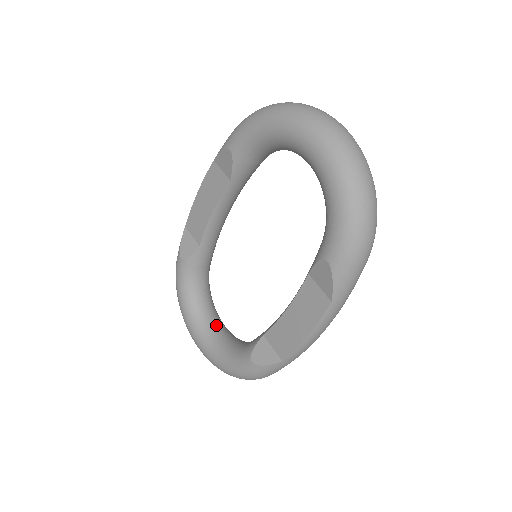
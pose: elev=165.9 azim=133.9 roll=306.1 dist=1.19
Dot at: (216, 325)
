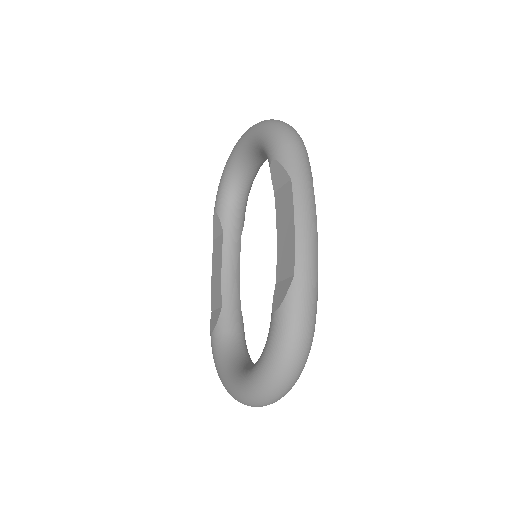
Dot at: occluded
